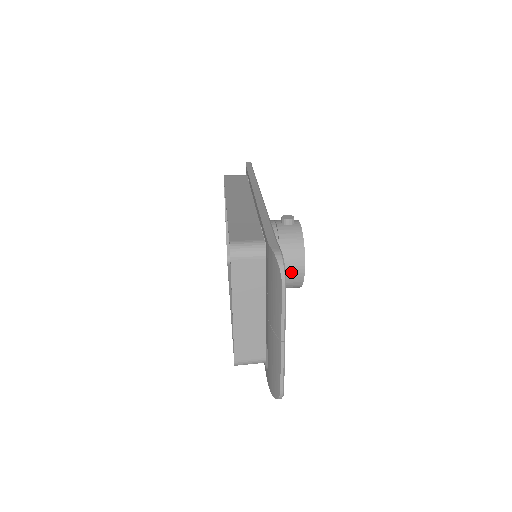
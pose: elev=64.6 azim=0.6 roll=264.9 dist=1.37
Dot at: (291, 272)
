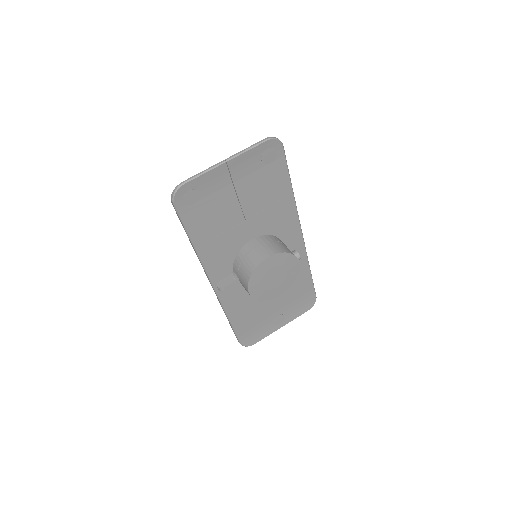
Dot at: (260, 252)
